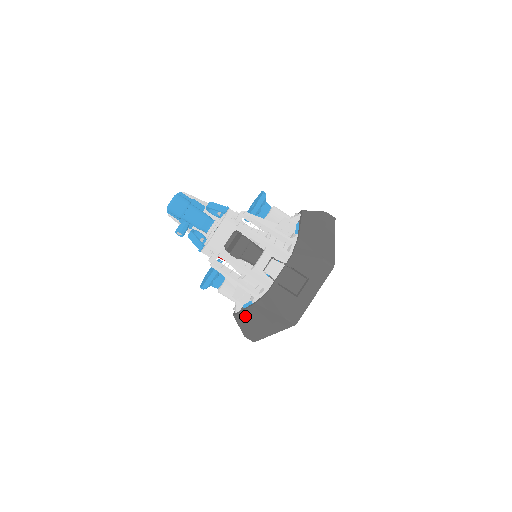
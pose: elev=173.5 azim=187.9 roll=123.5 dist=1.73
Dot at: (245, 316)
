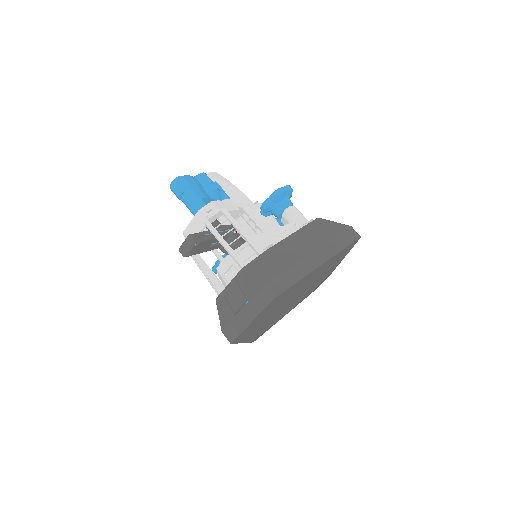
Dot at: occluded
